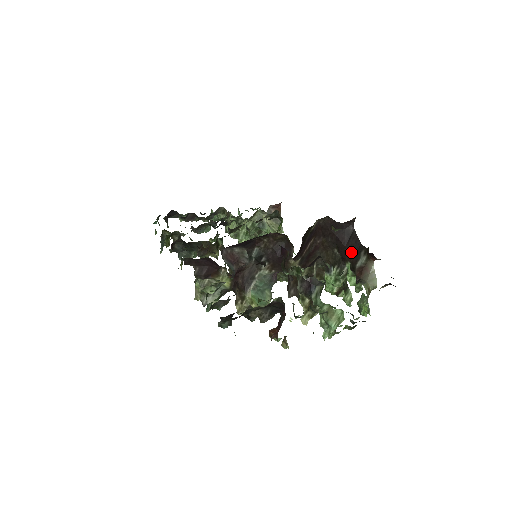
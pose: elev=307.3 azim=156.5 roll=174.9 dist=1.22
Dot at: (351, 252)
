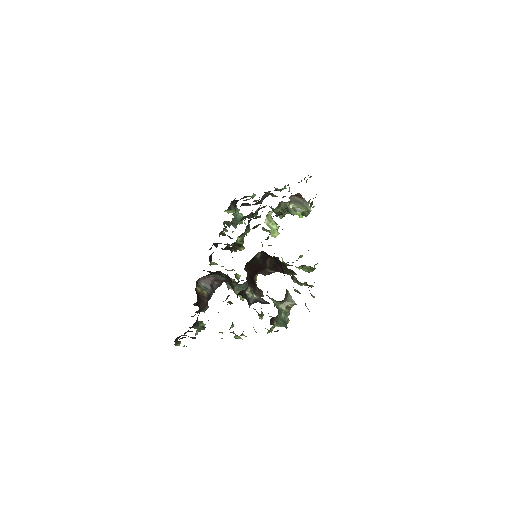
Dot at: (284, 275)
